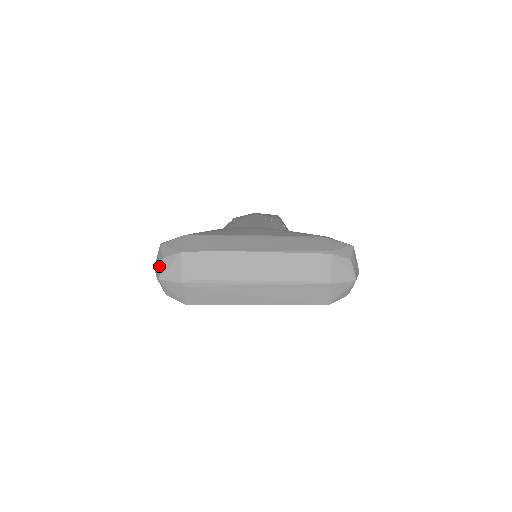
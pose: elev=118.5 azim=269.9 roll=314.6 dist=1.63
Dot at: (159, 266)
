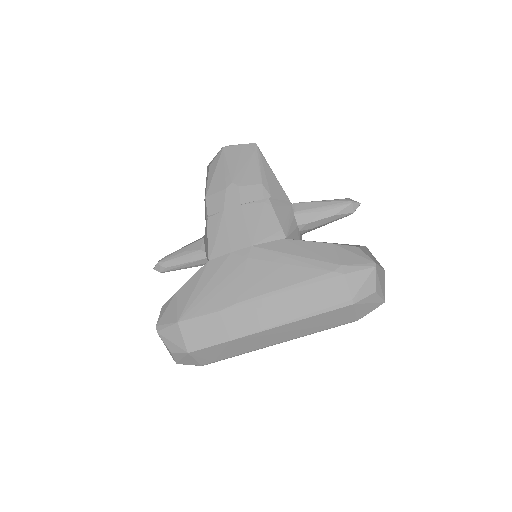
Dot at: occluded
